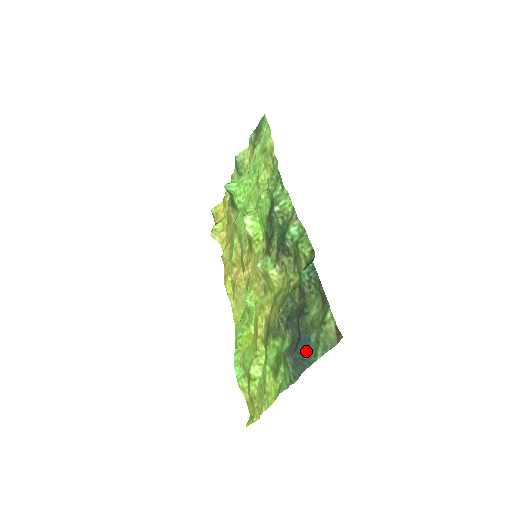
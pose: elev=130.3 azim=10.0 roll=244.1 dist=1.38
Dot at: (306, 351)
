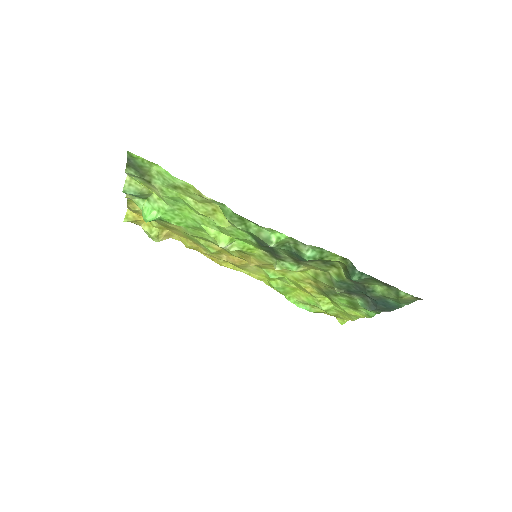
Dot at: (389, 307)
